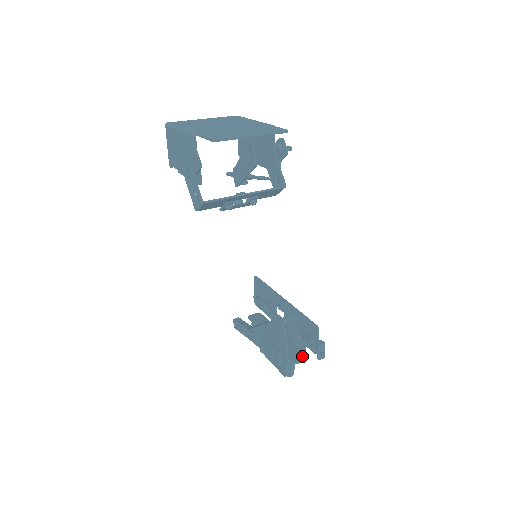
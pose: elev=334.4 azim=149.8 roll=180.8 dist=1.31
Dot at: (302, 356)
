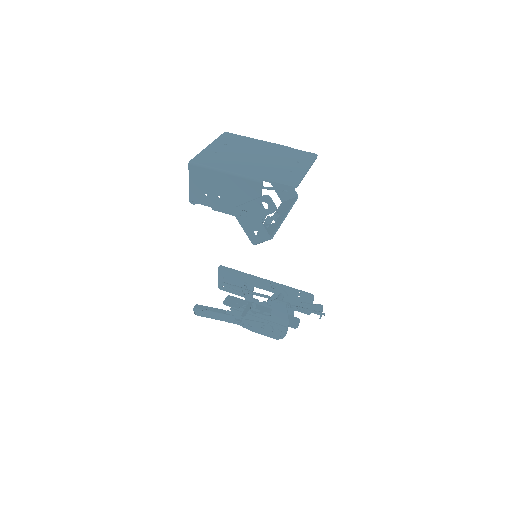
Dot at: (296, 320)
